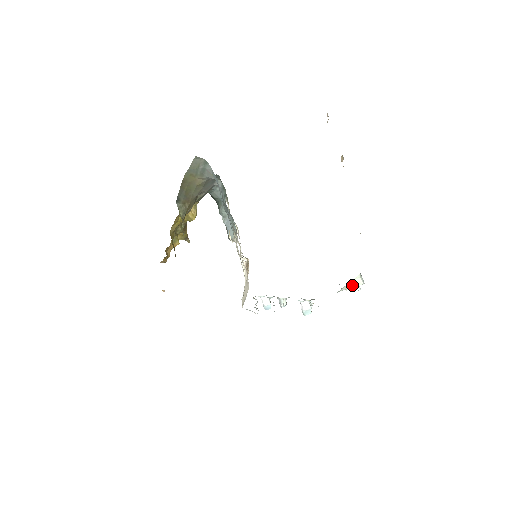
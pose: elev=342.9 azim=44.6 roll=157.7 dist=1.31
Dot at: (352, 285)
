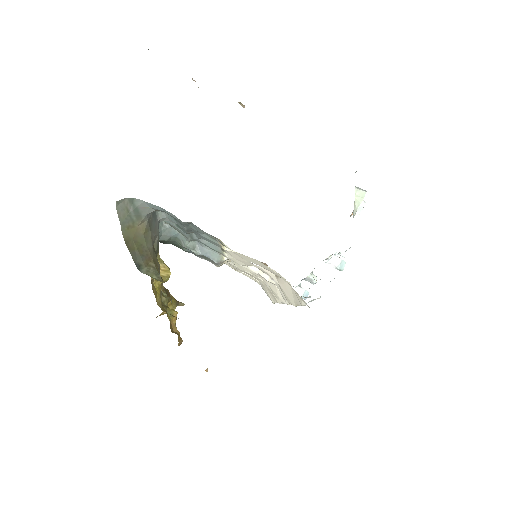
Dot at: (358, 202)
